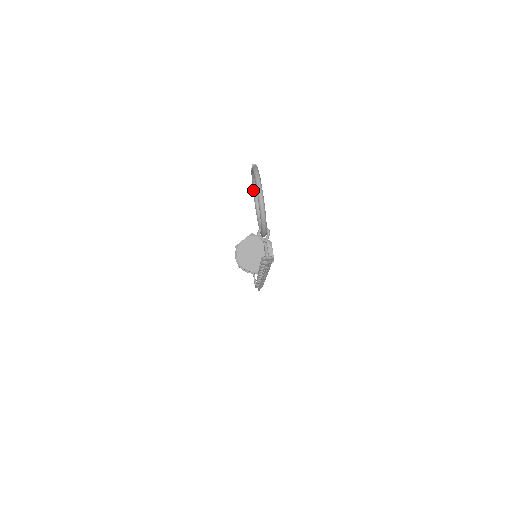
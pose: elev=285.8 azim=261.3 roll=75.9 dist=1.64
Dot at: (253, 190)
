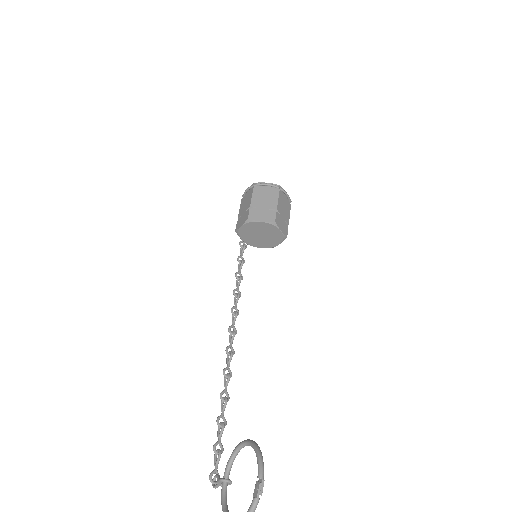
Dot at: (252, 447)
